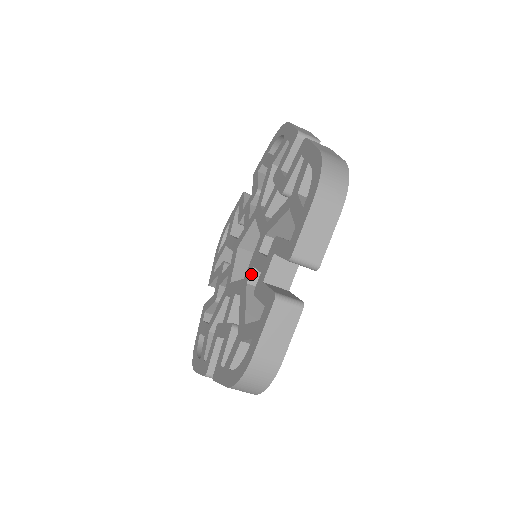
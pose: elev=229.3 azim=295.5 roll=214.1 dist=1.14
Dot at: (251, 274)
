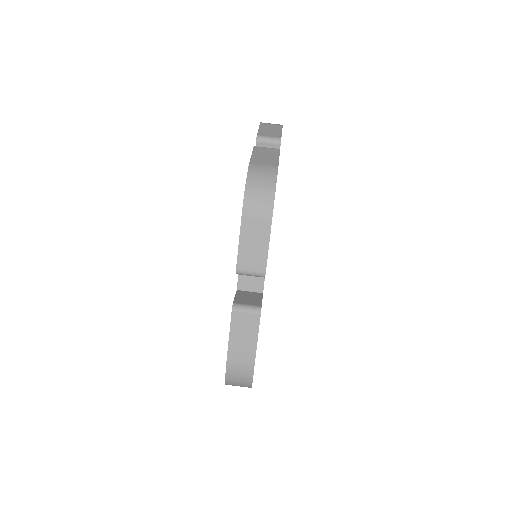
Dot at: occluded
